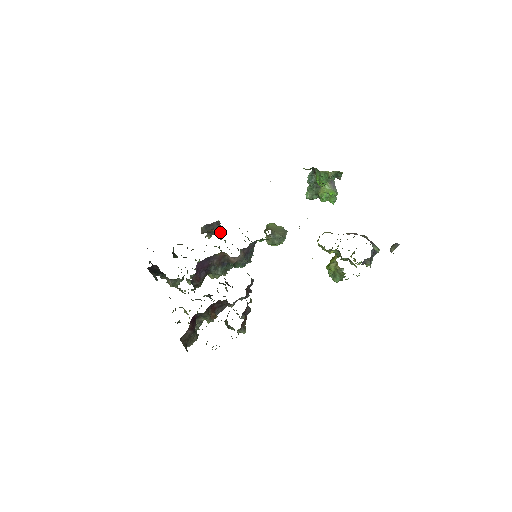
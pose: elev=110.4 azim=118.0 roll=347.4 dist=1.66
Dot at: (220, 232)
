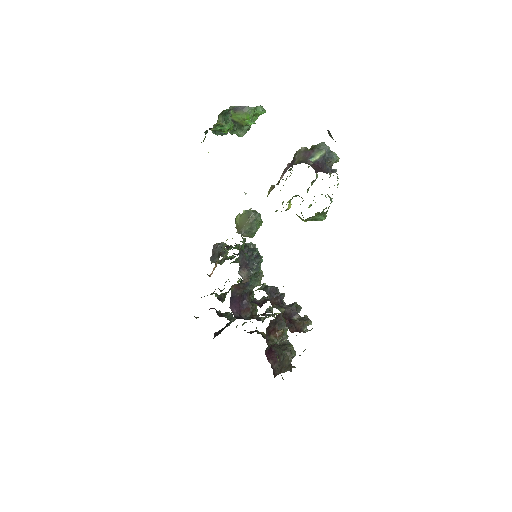
Dot at: (219, 263)
